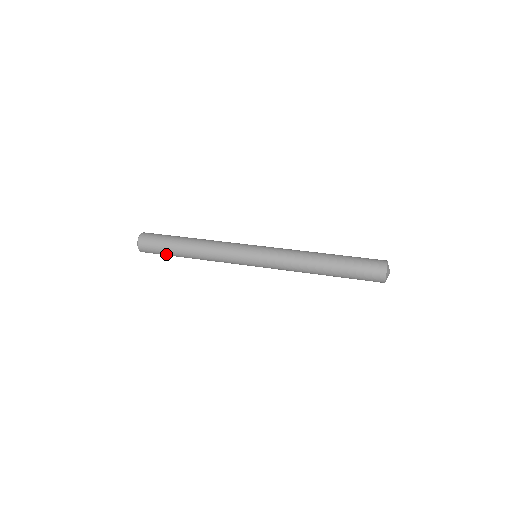
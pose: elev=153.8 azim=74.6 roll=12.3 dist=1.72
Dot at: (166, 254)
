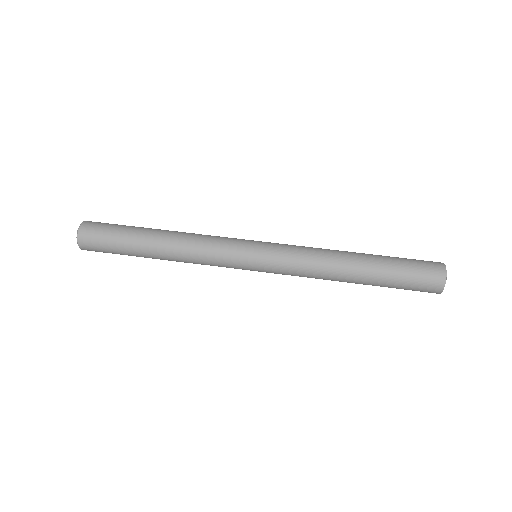
Dot at: occluded
